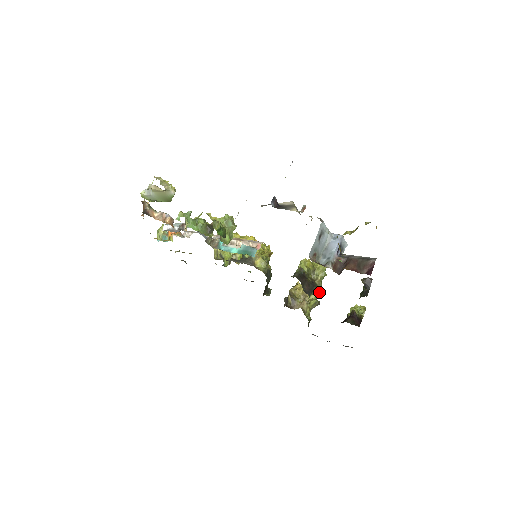
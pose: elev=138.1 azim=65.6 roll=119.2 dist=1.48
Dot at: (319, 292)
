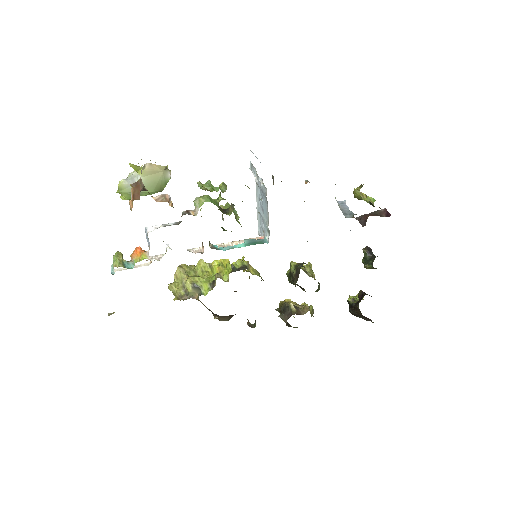
Dot at: (319, 288)
